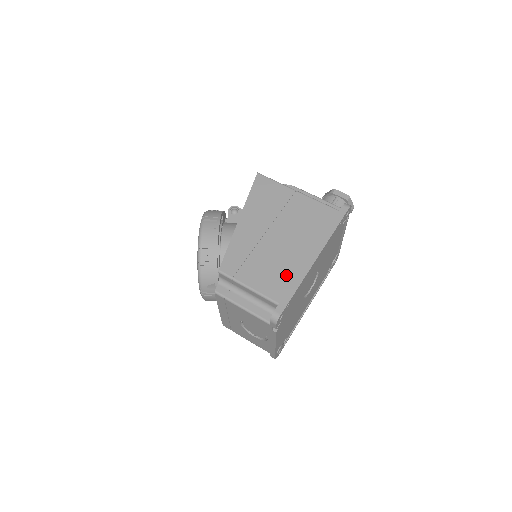
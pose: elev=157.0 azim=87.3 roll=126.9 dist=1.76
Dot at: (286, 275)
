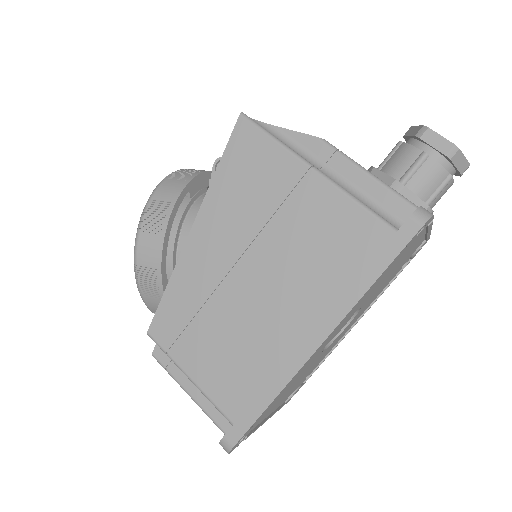
Dot at: (255, 369)
